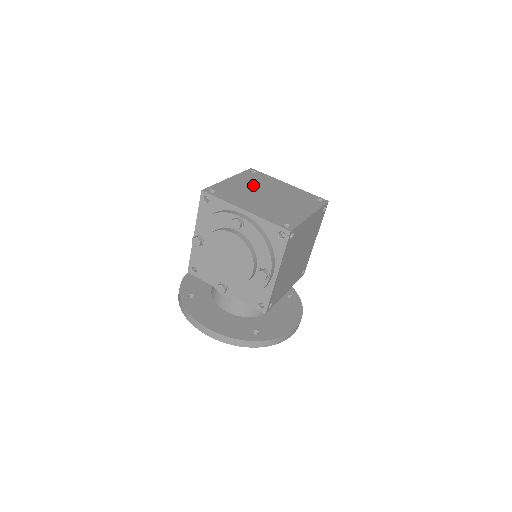
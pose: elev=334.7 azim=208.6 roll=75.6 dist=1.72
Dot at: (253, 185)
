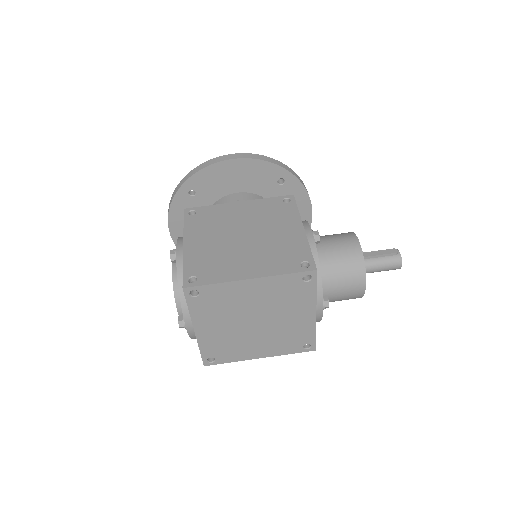
Dot at: (264, 302)
